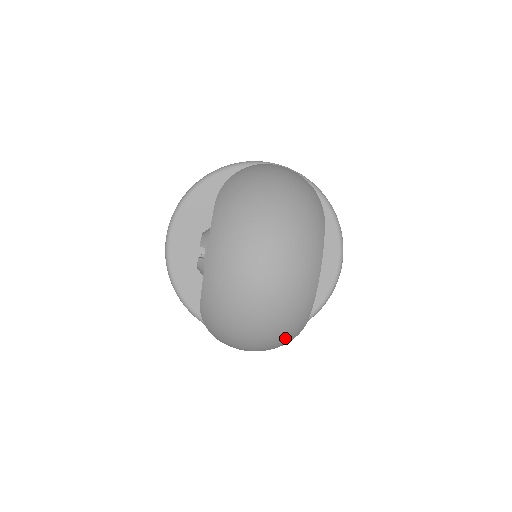
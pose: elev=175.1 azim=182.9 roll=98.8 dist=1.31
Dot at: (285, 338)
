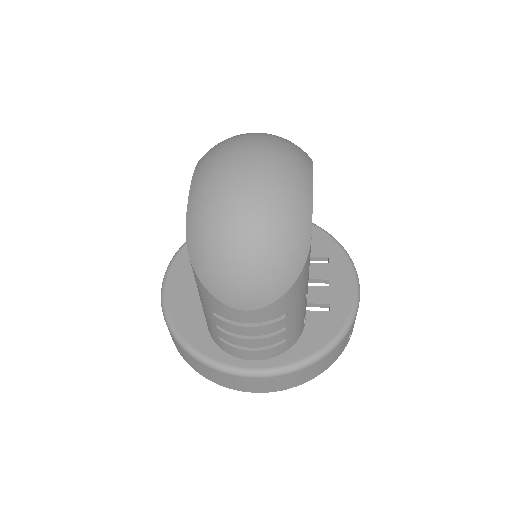
Dot at: (286, 252)
